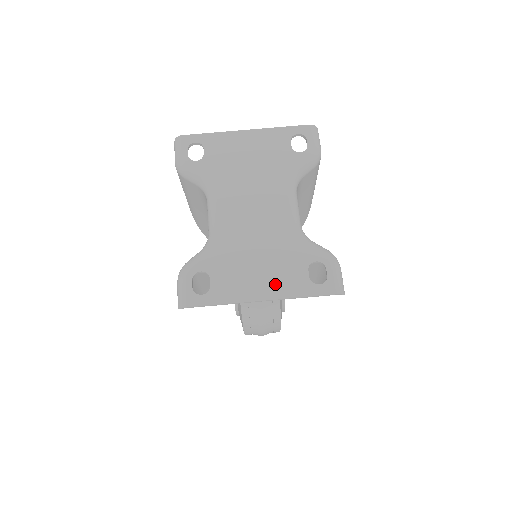
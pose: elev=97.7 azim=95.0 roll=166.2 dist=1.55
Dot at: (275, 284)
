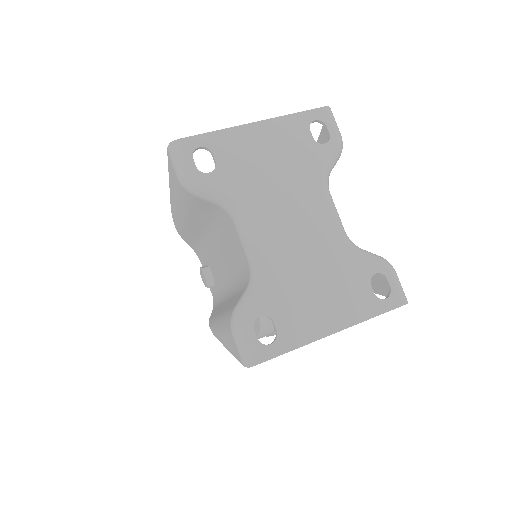
Dot at: (343, 310)
